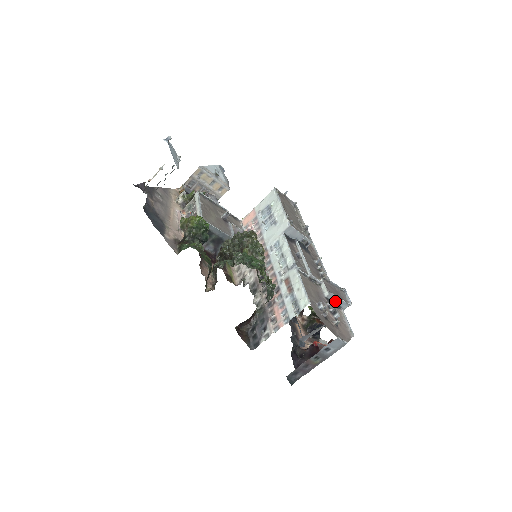
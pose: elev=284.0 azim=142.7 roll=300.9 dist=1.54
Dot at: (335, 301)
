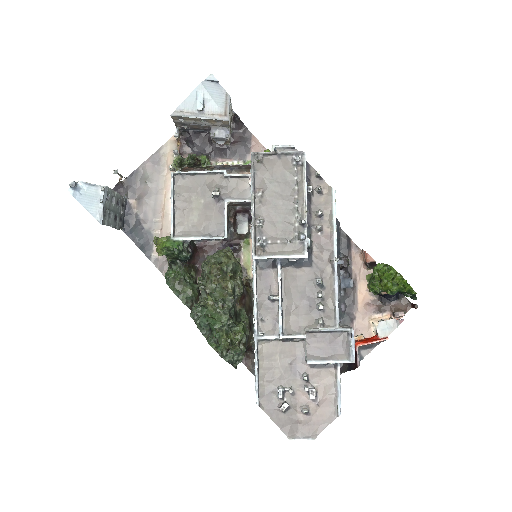
Dot at: (325, 361)
